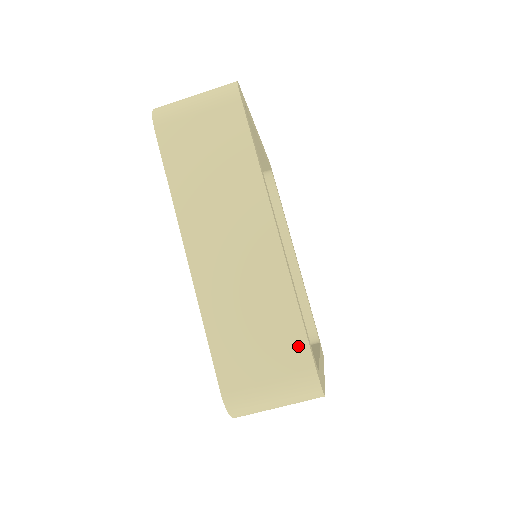
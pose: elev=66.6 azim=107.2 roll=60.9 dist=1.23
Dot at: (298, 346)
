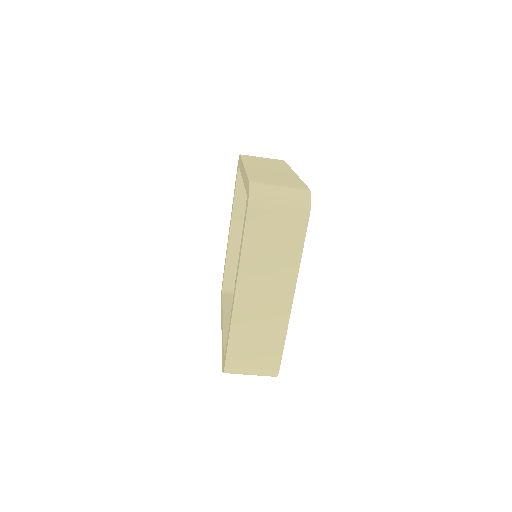
Dot at: (276, 357)
